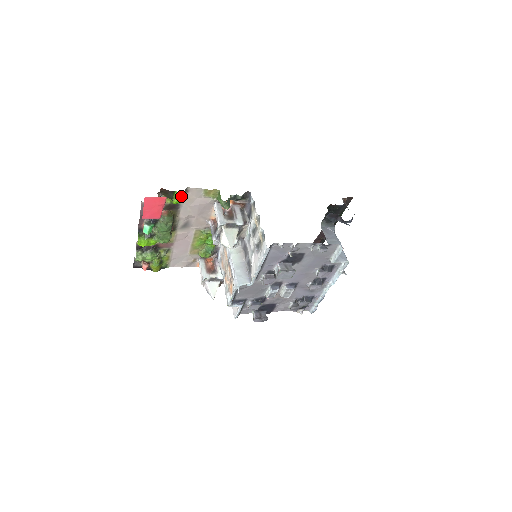
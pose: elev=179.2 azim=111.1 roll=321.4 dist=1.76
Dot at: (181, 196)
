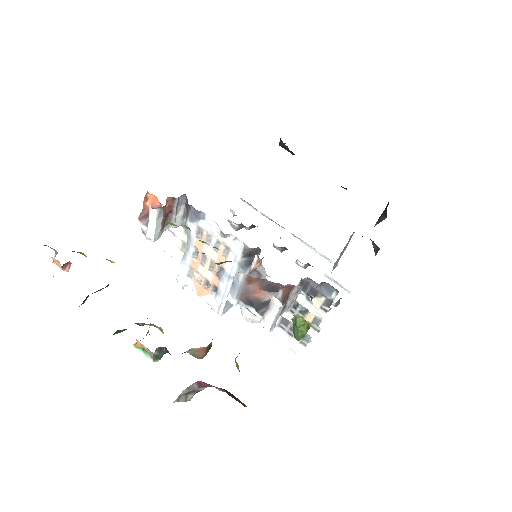
Dot at: occluded
